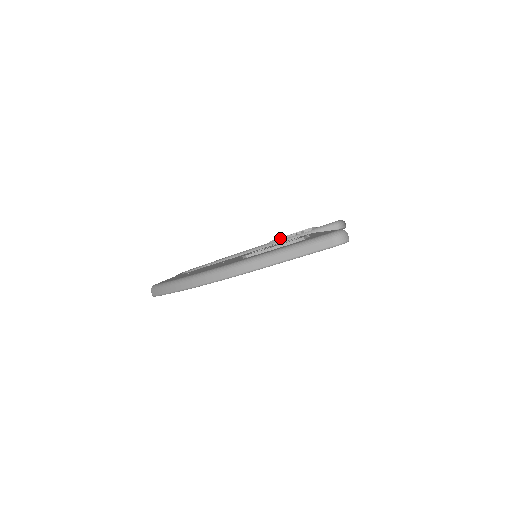
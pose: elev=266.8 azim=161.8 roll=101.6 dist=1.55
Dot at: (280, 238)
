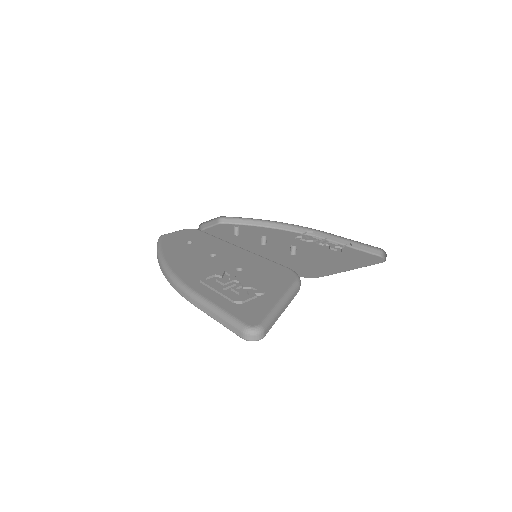
Dot at: occluded
